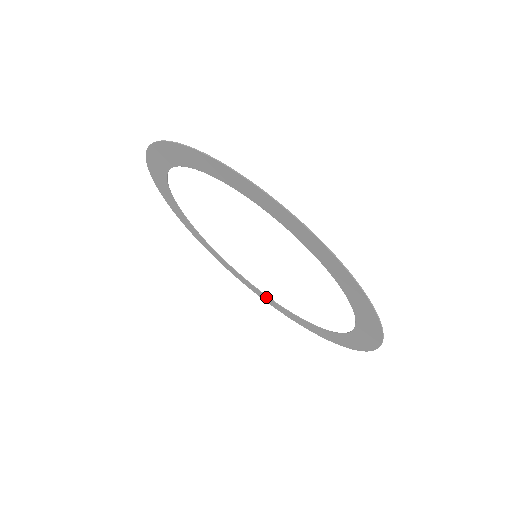
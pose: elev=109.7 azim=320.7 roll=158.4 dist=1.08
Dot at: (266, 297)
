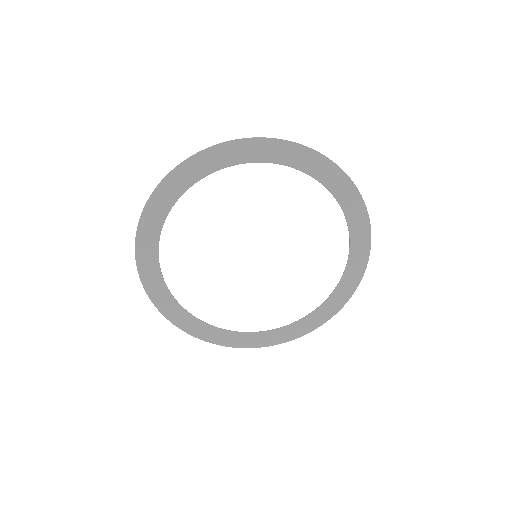
Dot at: (224, 333)
